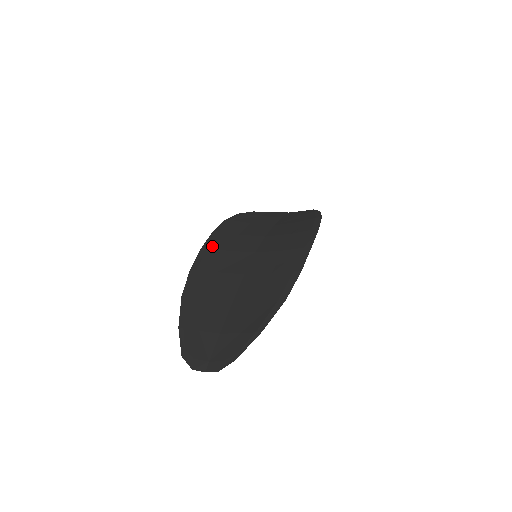
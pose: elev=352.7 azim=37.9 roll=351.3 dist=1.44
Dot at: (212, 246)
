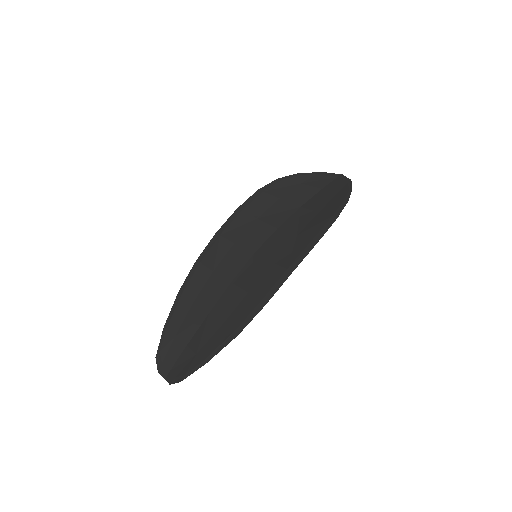
Dot at: (225, 233)
